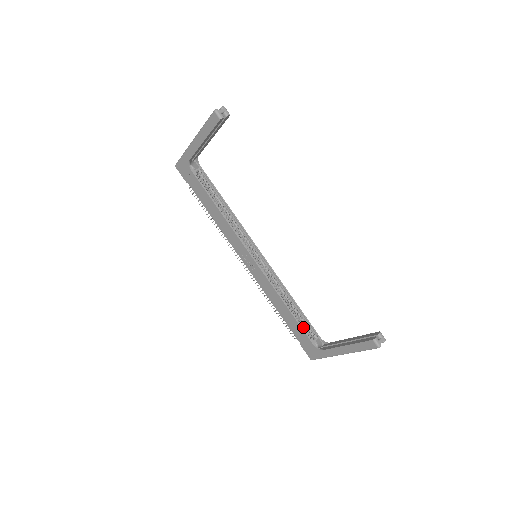
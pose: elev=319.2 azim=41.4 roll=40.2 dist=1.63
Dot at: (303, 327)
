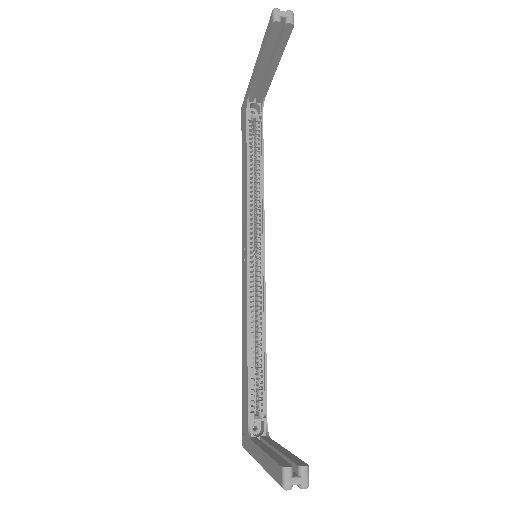
Dot at: (252, 389)
